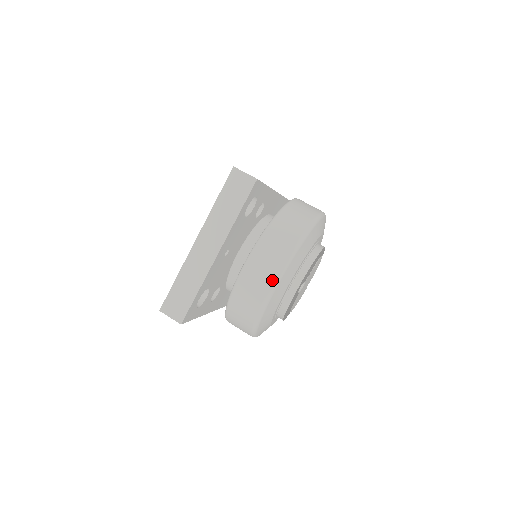
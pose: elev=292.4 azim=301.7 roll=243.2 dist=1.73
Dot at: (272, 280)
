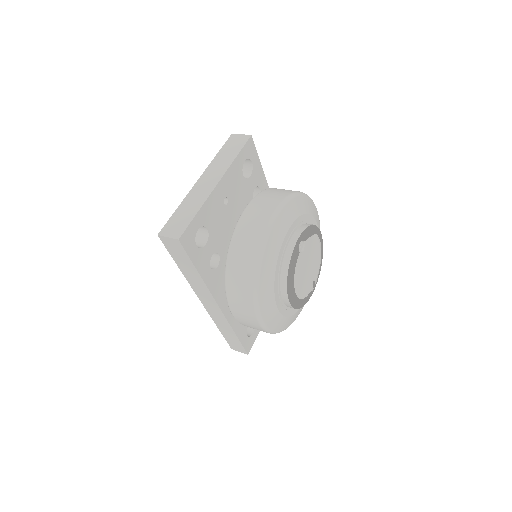
Dot at: (270, 215)
